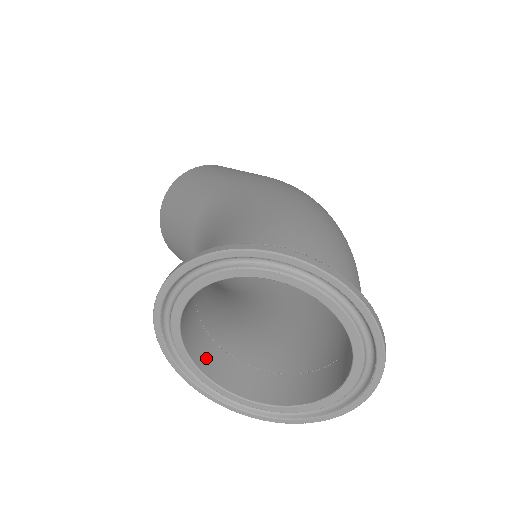
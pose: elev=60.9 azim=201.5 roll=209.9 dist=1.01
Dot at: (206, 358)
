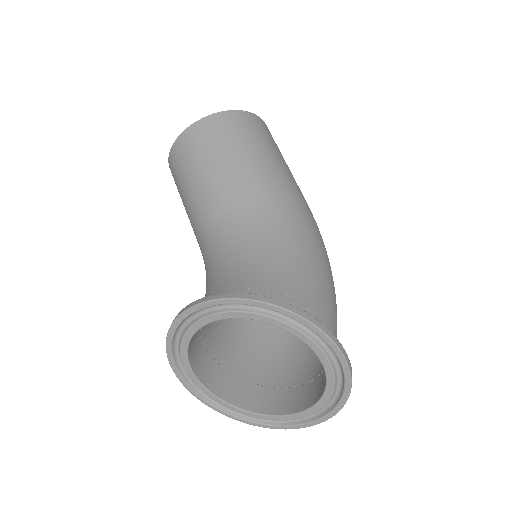
Dot at: occluded
